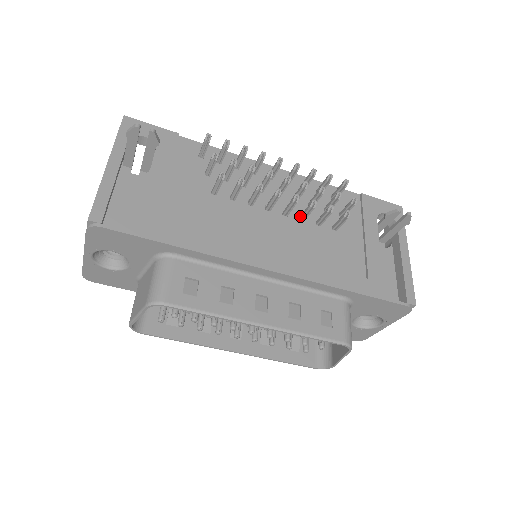
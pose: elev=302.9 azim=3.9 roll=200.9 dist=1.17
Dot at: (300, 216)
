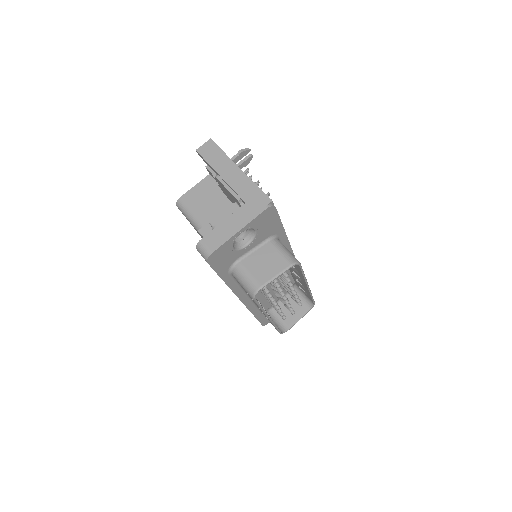
Dot at: occluded
